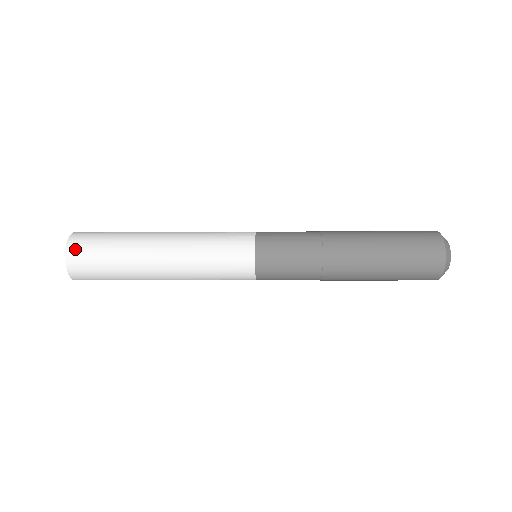
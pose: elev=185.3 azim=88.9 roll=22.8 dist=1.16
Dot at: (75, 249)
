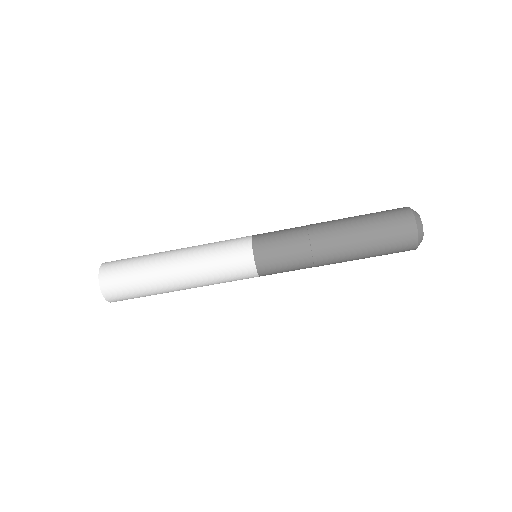
Dot at: (106, 270)
